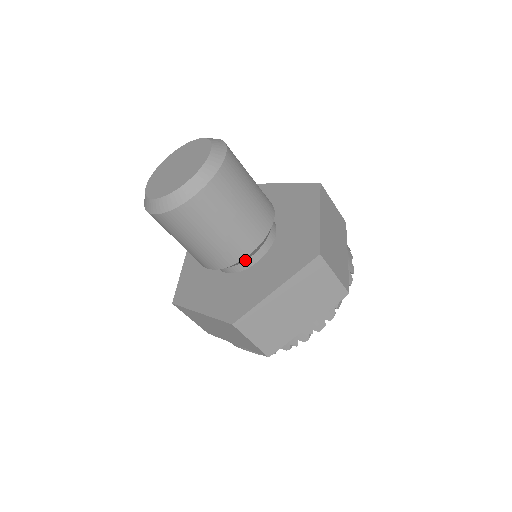
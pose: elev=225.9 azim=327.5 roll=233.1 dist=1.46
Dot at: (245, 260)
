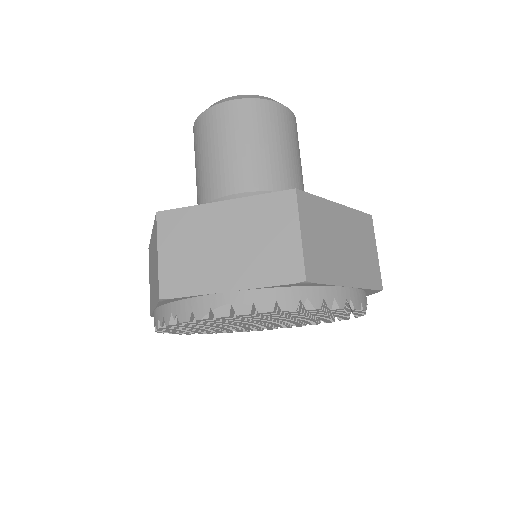
Dot at: occluded
